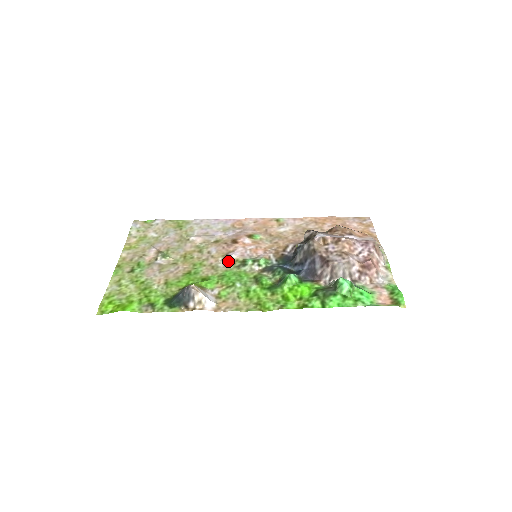
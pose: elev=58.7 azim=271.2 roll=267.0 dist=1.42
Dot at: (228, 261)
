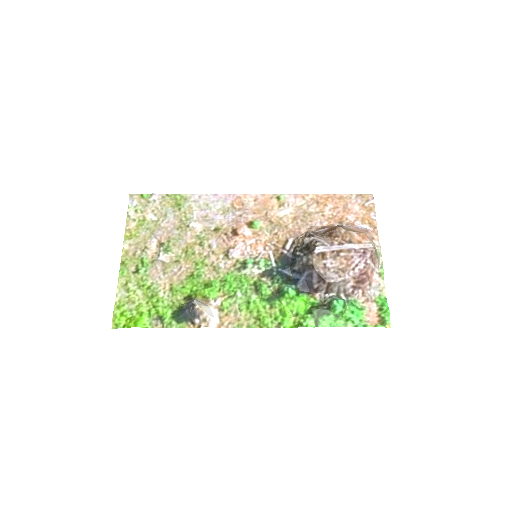
Dot at: (229, 261)
